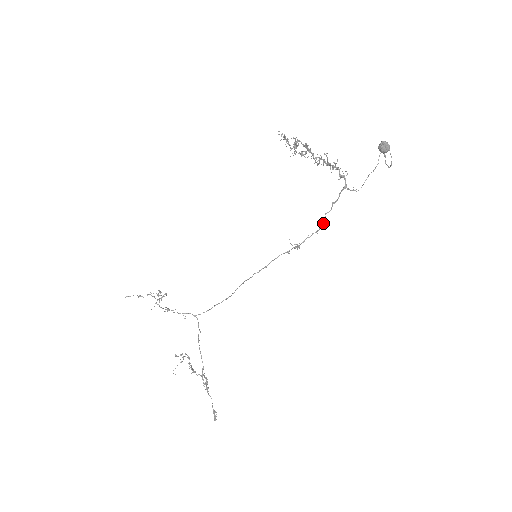
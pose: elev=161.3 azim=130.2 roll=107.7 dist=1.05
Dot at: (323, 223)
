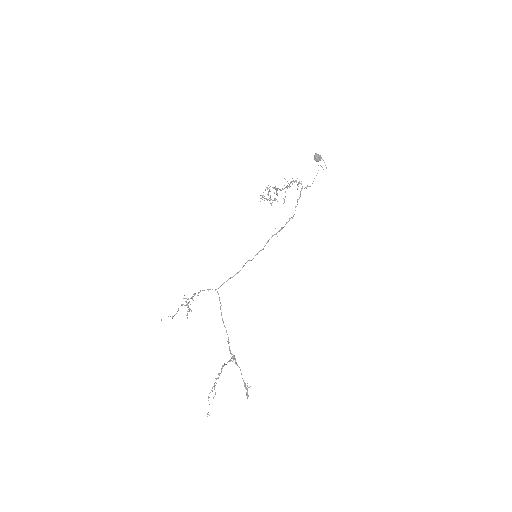
Dot at: occluded
